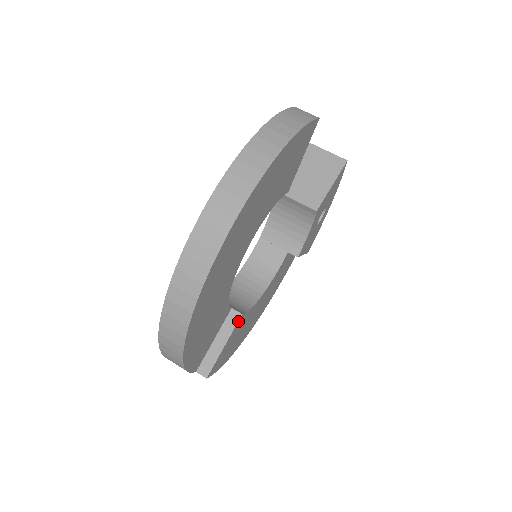
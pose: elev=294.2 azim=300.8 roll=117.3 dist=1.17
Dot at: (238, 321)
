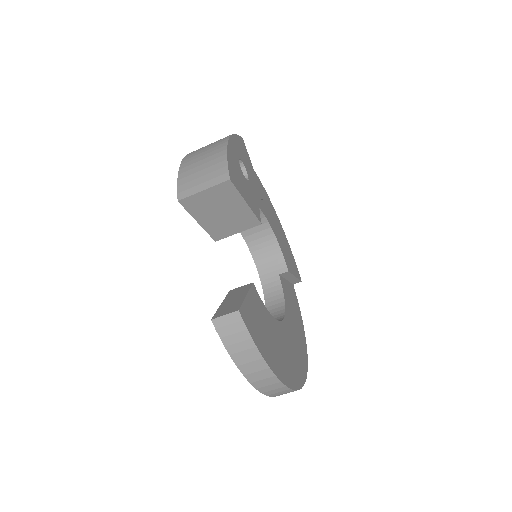
Dot at: (290, 272)
